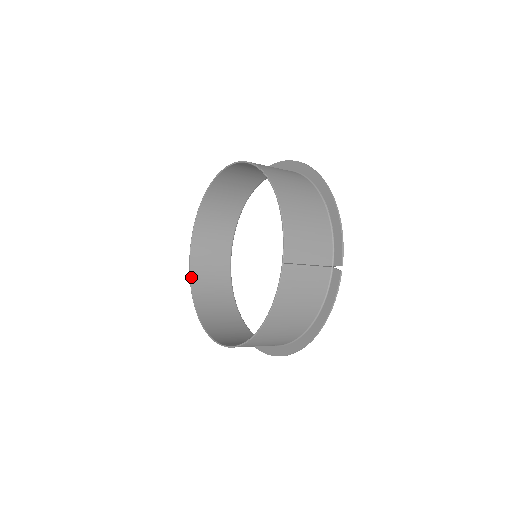
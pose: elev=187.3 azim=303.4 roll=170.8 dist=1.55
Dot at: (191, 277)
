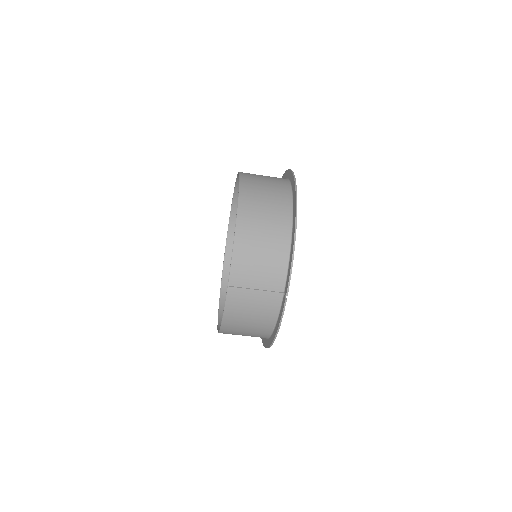
Dot at: (225, 254)
